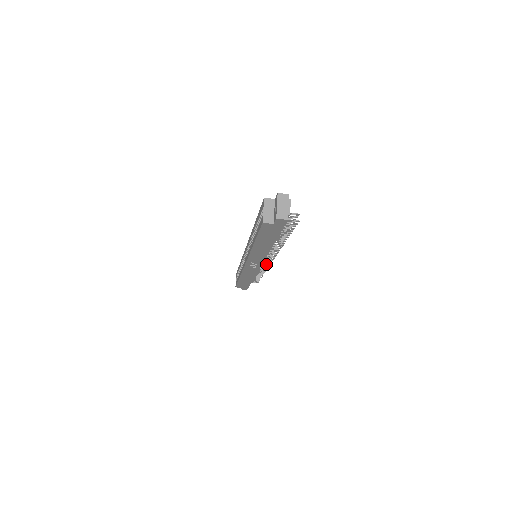
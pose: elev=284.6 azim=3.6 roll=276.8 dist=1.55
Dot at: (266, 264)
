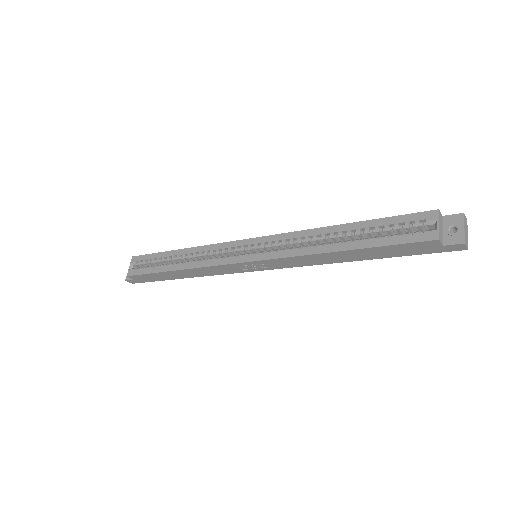
Dot at: occluded
